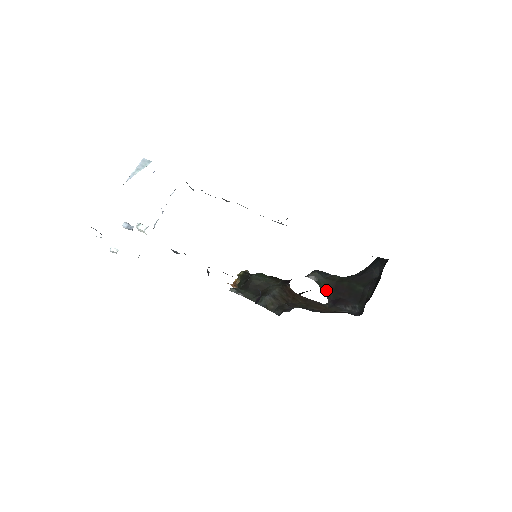
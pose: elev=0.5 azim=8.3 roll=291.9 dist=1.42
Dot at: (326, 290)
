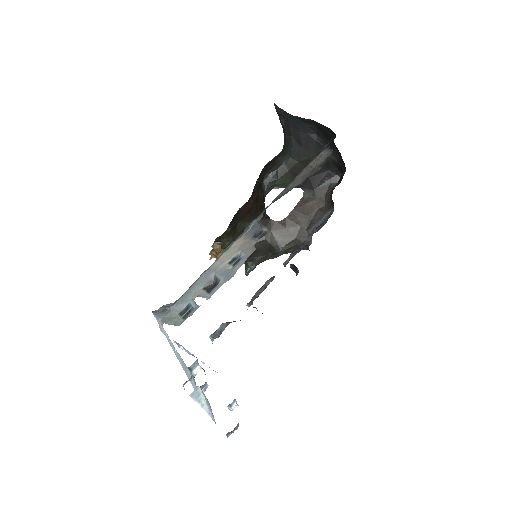
Dot at: occluded
